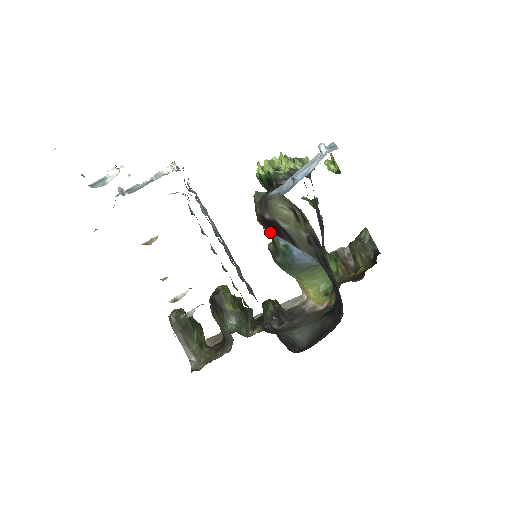
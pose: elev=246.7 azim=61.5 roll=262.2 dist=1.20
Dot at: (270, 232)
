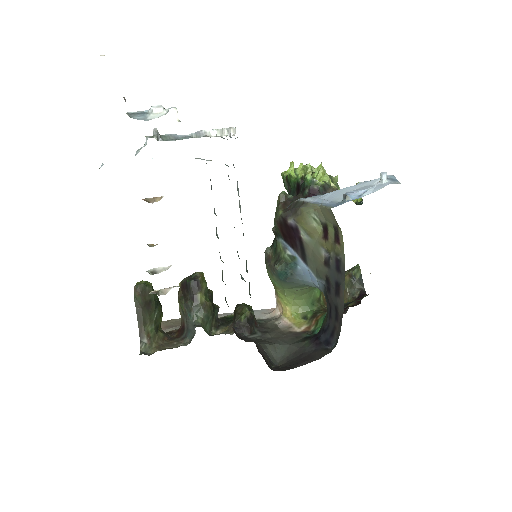
Dot at: (280, 237)
